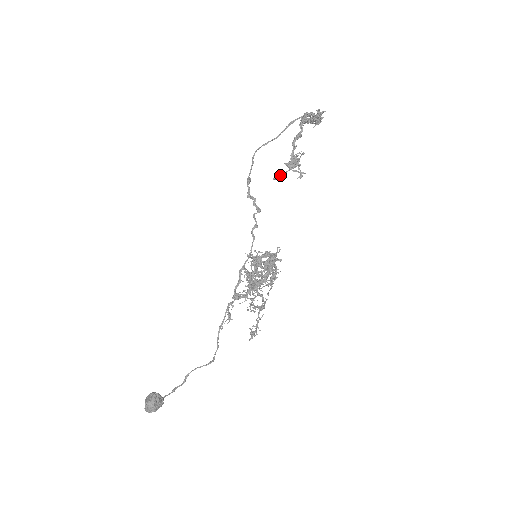
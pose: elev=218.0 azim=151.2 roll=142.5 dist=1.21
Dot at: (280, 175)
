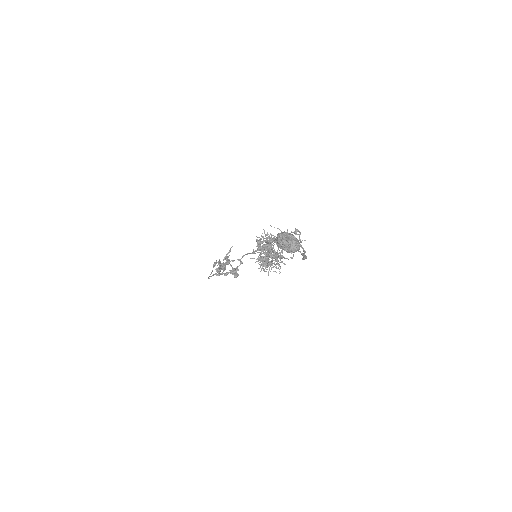
Dot at: (233, 274)
